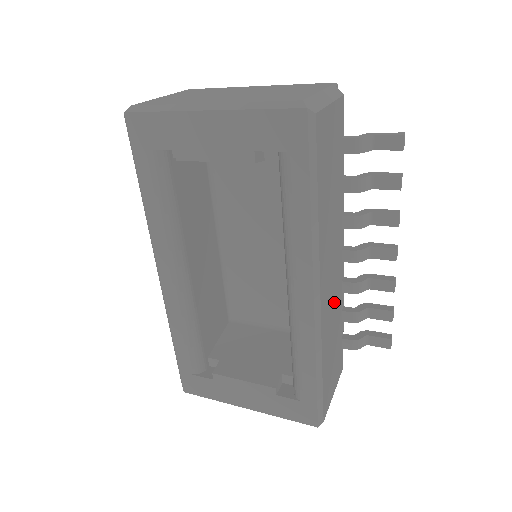
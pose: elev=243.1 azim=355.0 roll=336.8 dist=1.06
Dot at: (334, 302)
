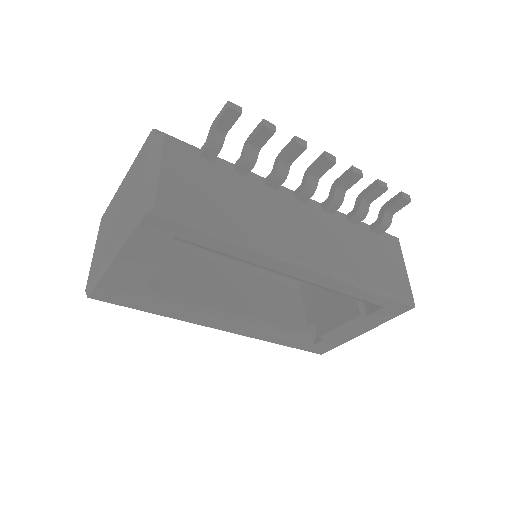
Dot at: (330, 234)
